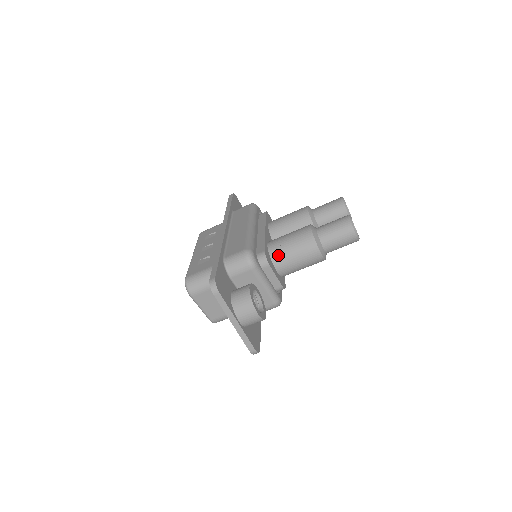
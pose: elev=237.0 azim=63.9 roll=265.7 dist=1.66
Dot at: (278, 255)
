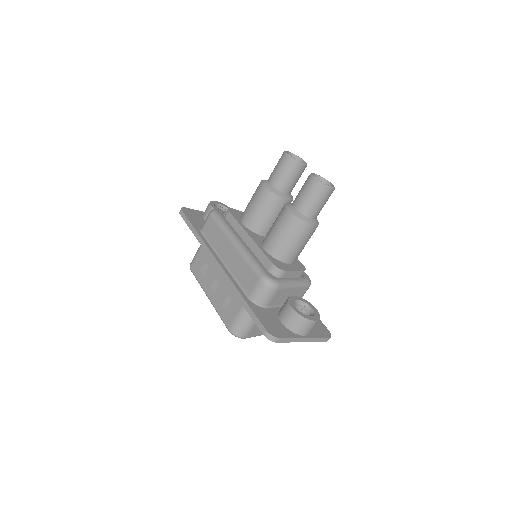
Dot at: (282, 254)
